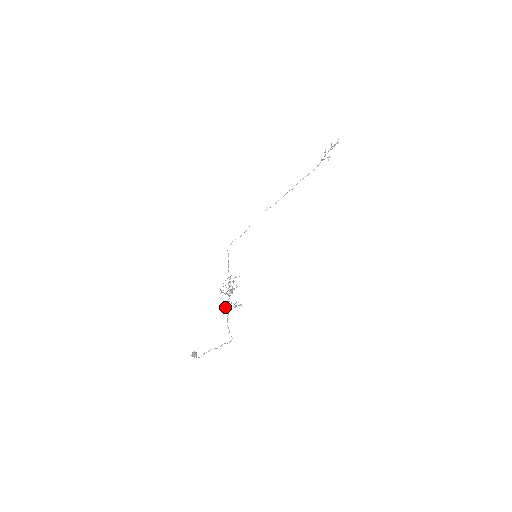
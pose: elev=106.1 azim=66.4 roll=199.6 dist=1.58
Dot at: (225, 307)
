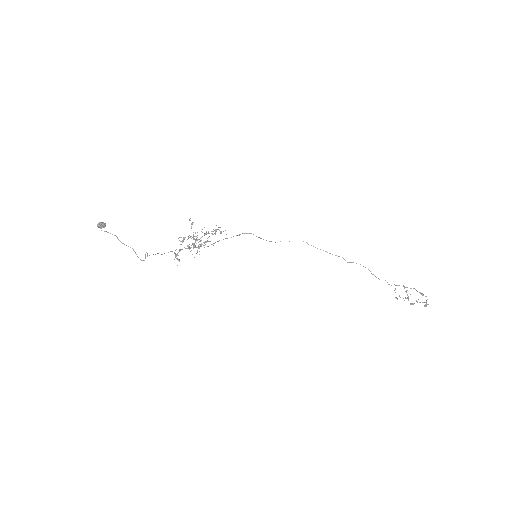
Dot at: occluded
